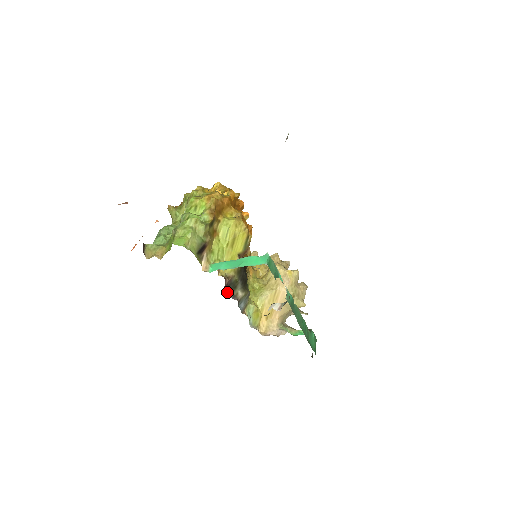
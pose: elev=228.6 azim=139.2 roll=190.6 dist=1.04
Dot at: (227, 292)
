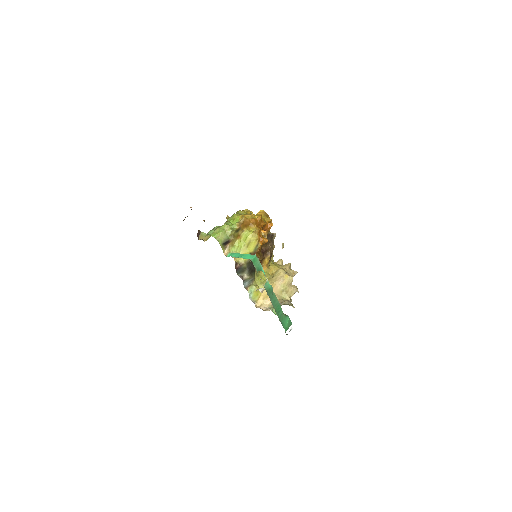
Dot at: (237, 272)
